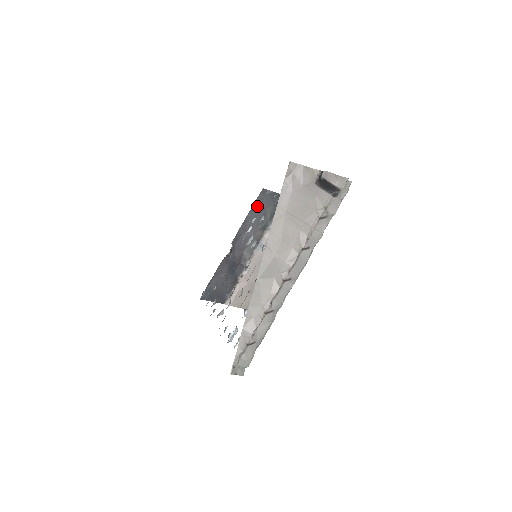
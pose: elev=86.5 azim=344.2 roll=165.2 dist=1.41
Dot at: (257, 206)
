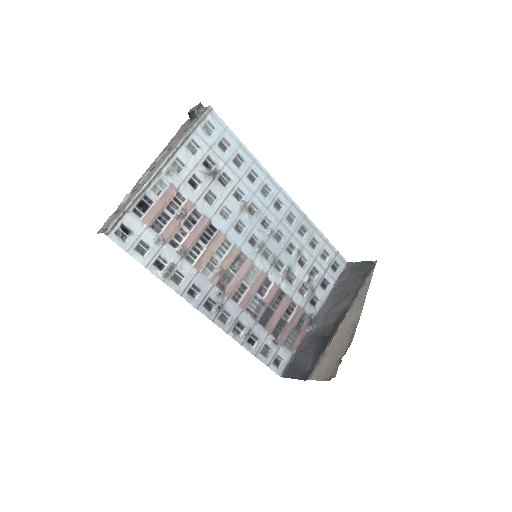
Dot at: (343, 279)
